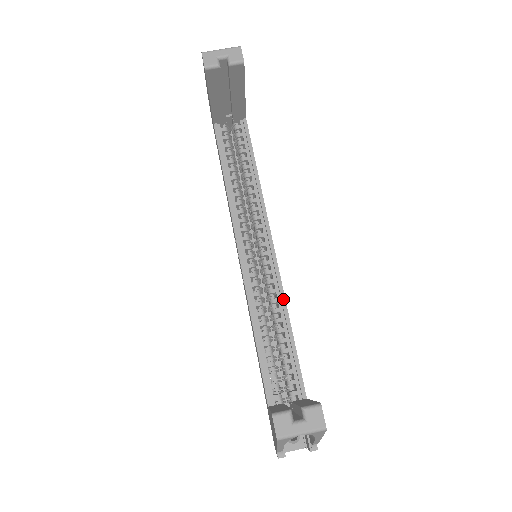
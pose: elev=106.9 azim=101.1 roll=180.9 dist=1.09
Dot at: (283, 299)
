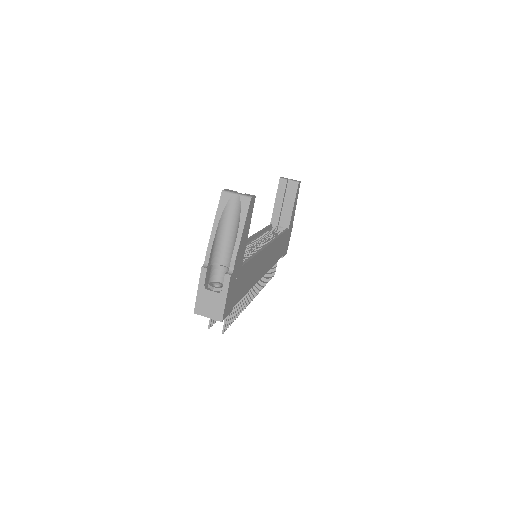
Dot at: (260, 250)
